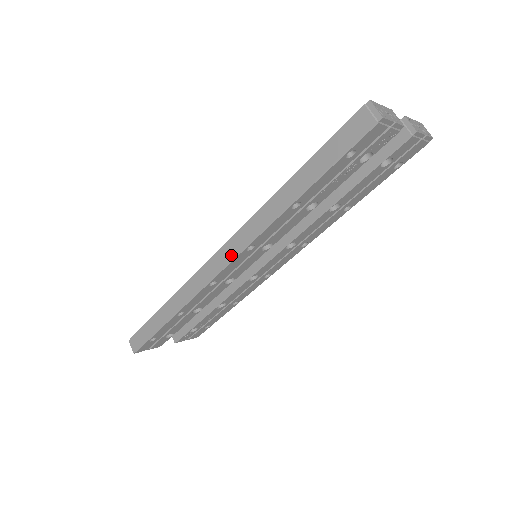
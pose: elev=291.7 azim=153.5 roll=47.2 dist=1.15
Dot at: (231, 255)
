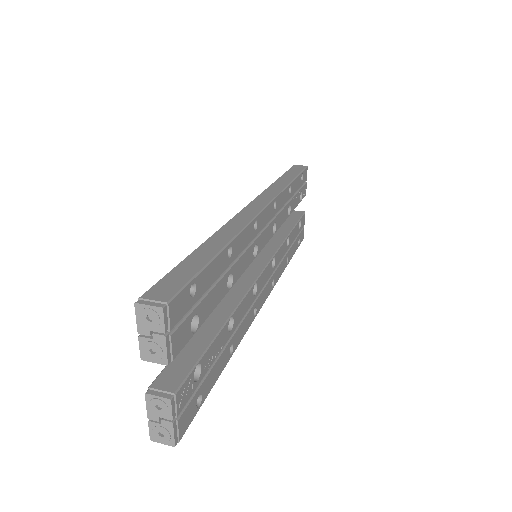
Dot at: (265, 202)
